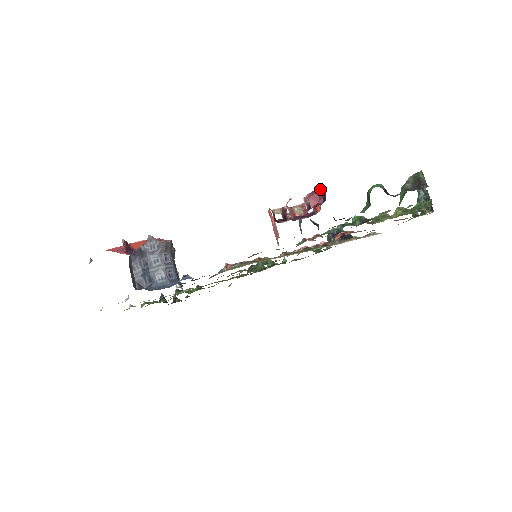
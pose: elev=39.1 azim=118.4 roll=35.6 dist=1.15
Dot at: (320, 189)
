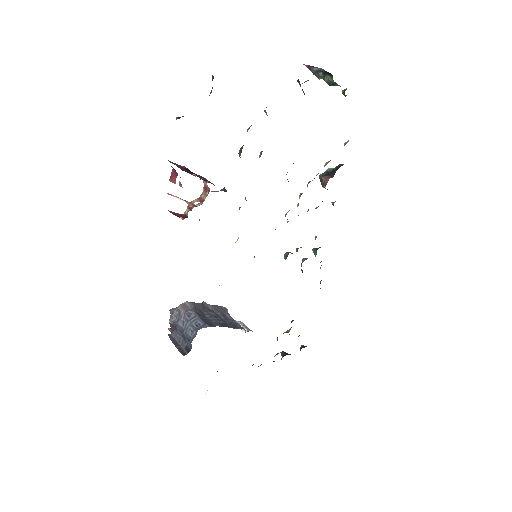
Dot at: occluded
